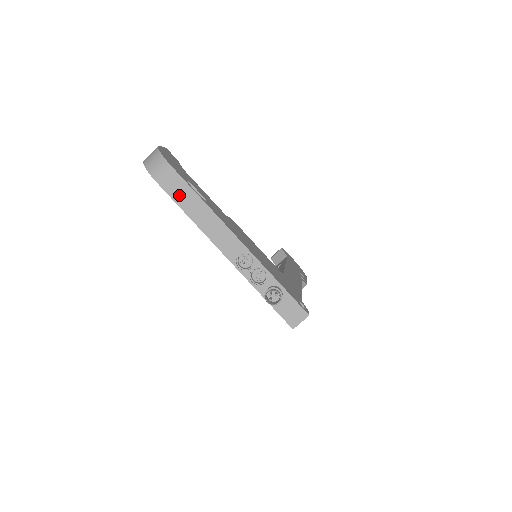
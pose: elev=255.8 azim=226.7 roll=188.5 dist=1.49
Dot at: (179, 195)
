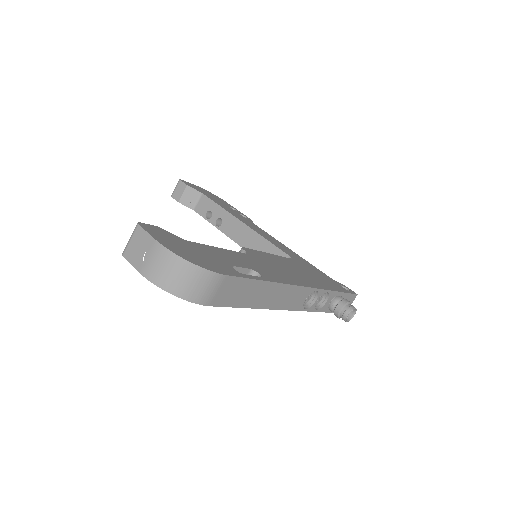
Dot at: (240, 297)
